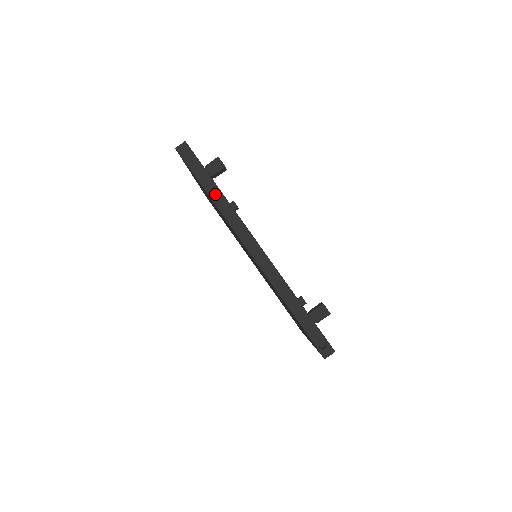
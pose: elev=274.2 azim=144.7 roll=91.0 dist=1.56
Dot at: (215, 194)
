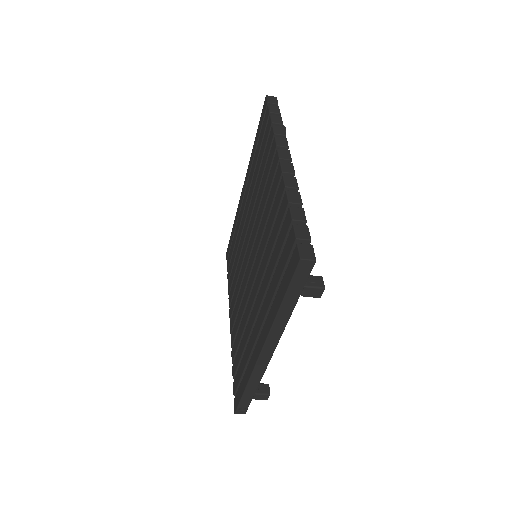
Dot at: (286, 311)
